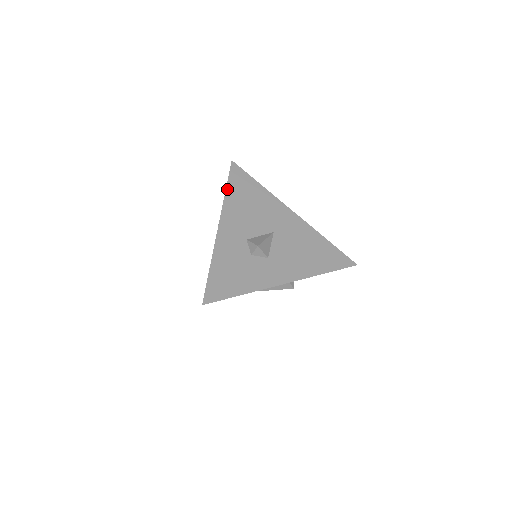
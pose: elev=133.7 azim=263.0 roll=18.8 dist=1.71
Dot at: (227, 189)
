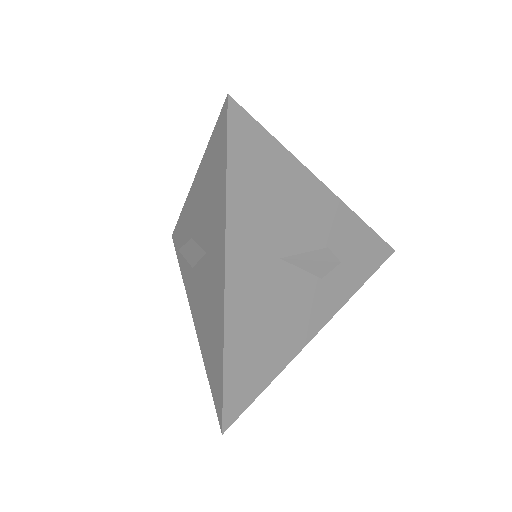
Dot at: occluded
